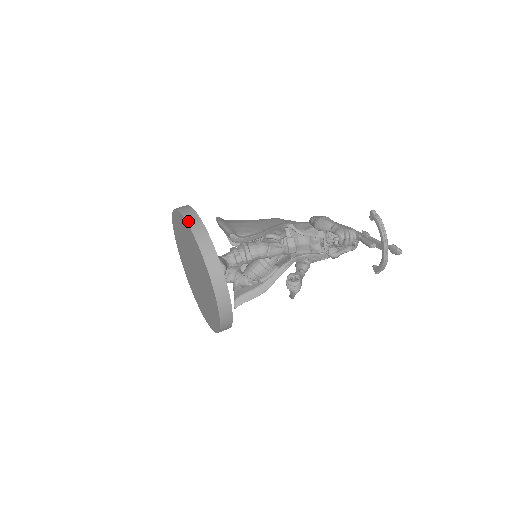
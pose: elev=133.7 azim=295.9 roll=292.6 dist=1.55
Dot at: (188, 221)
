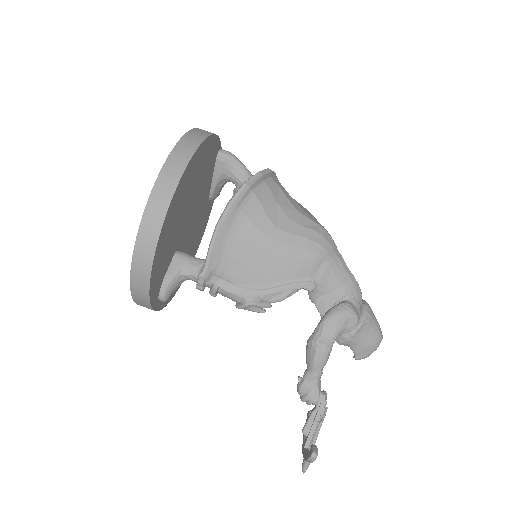
Dot at: (134, 258)
